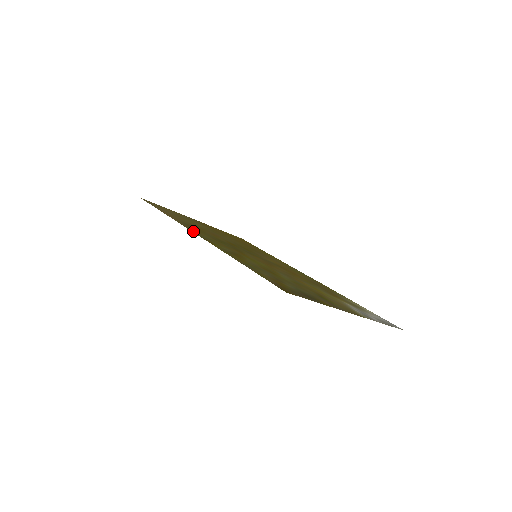
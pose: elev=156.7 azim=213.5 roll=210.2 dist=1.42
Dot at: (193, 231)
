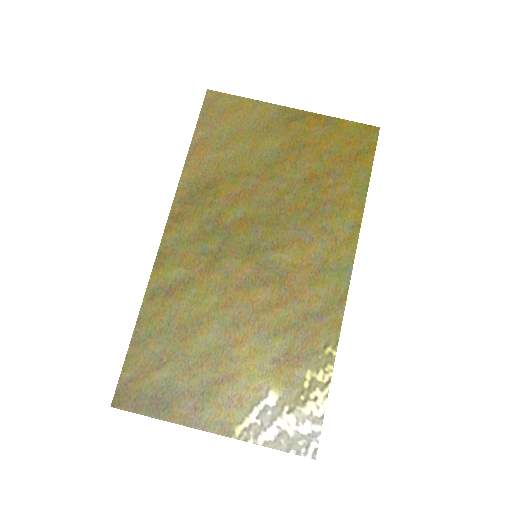
Dot at: (170, 226)
